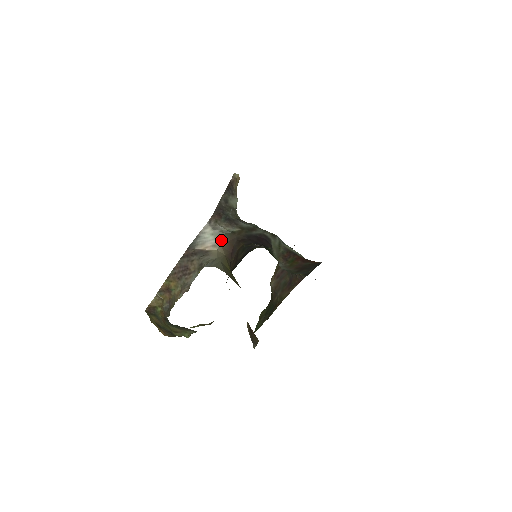
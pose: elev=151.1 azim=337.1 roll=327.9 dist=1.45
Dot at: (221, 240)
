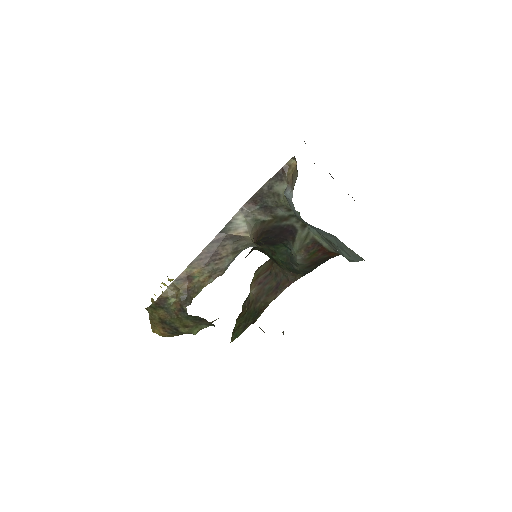
Dot at: (252, 228)
